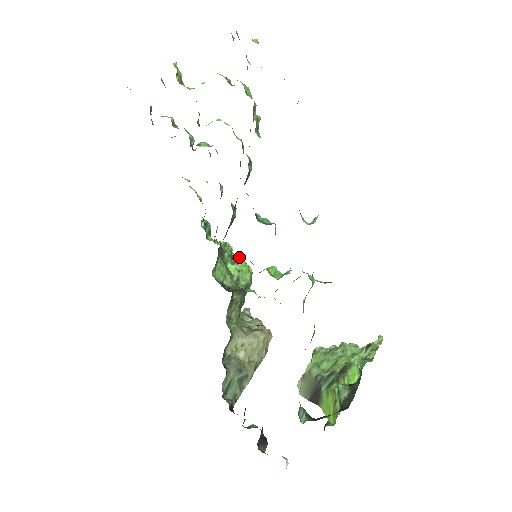
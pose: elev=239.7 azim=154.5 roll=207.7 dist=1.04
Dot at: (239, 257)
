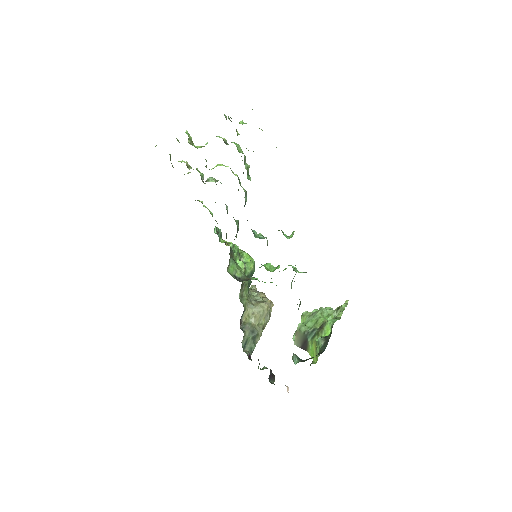
Dot at: (244, 252)
